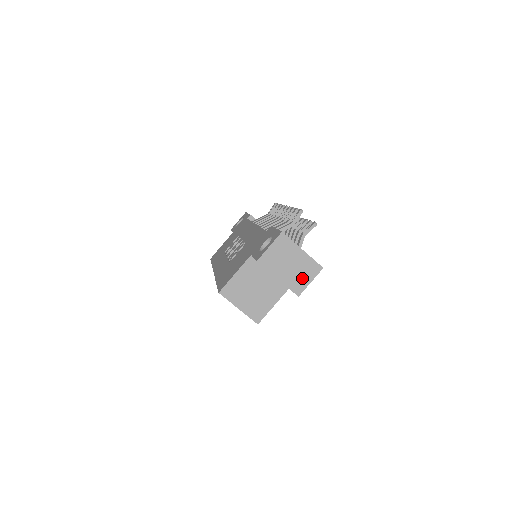
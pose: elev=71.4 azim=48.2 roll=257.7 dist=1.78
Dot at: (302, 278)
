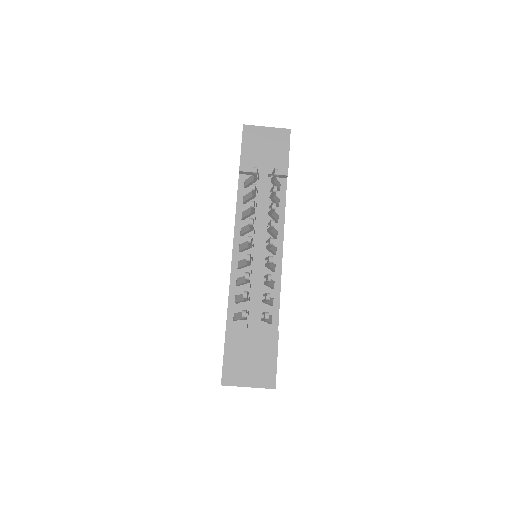
Dot at: occluded
